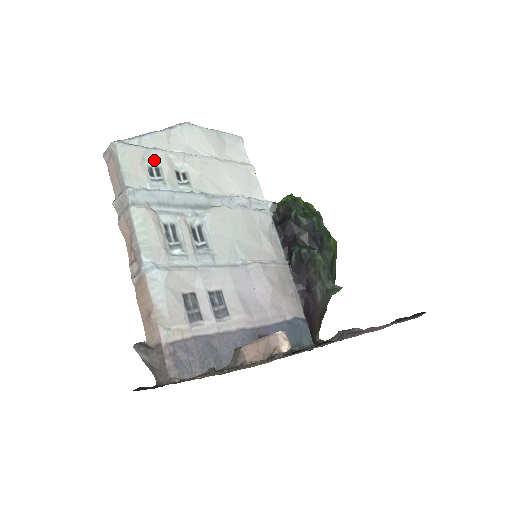
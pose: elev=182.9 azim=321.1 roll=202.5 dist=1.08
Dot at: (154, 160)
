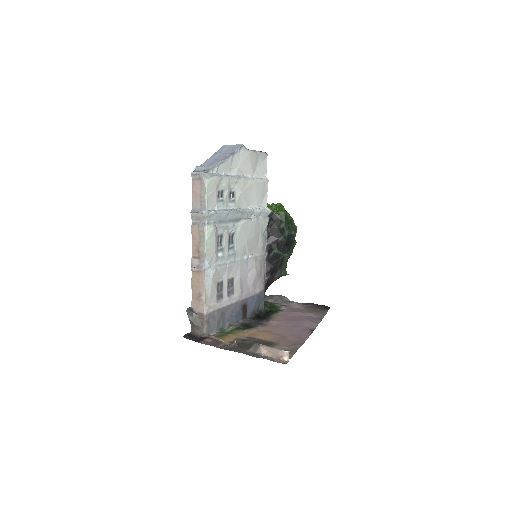
Dot at: (222, 185)
